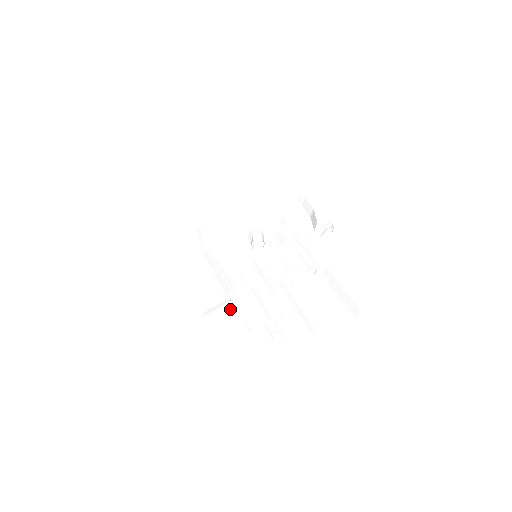
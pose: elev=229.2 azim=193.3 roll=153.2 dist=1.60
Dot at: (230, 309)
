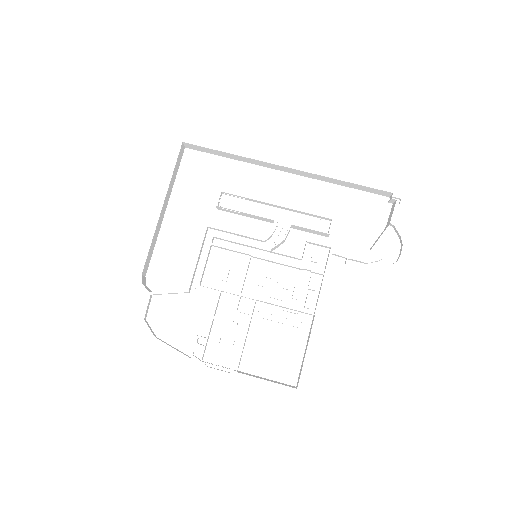
Dot at: (182, 301)
